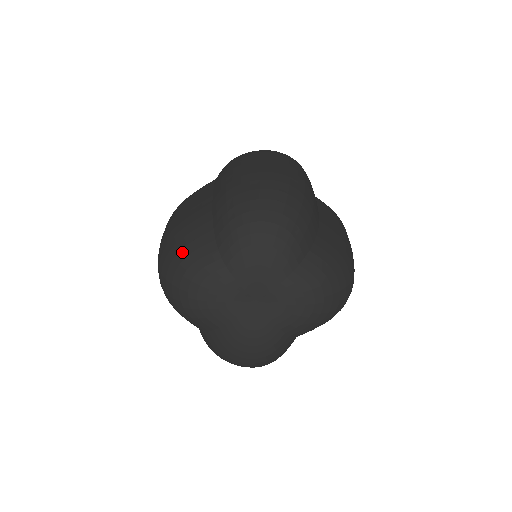
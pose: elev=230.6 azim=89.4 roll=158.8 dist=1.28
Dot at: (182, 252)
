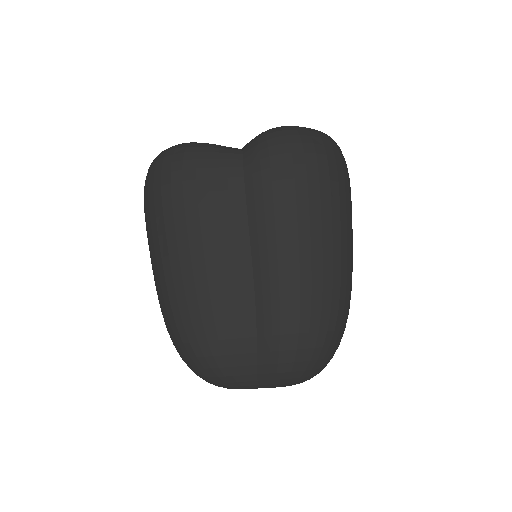
Dot at: (216, 360)
